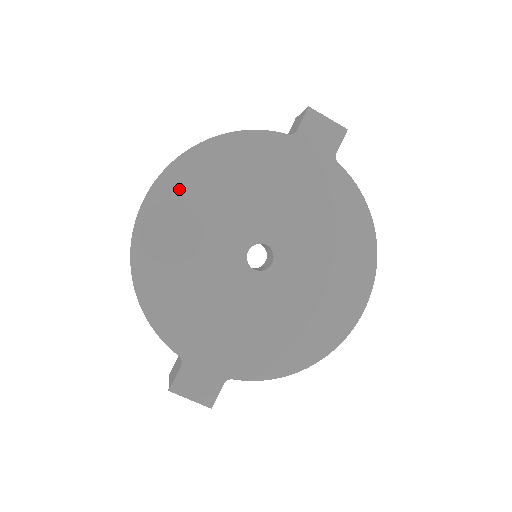
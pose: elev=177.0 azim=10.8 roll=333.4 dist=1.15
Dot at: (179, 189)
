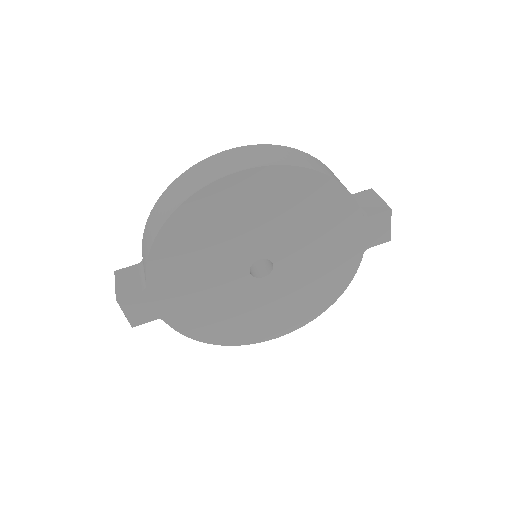
Dot at: (267, 186)
